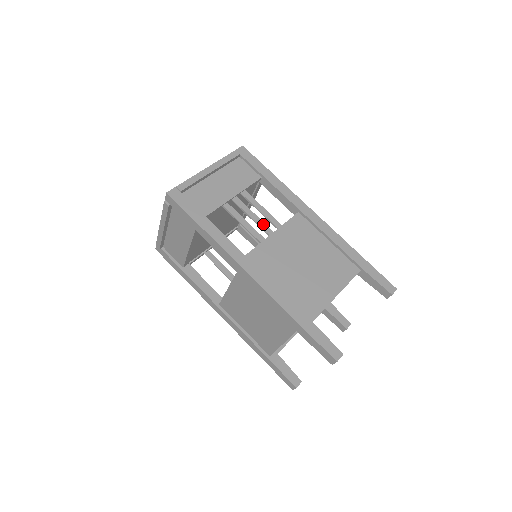
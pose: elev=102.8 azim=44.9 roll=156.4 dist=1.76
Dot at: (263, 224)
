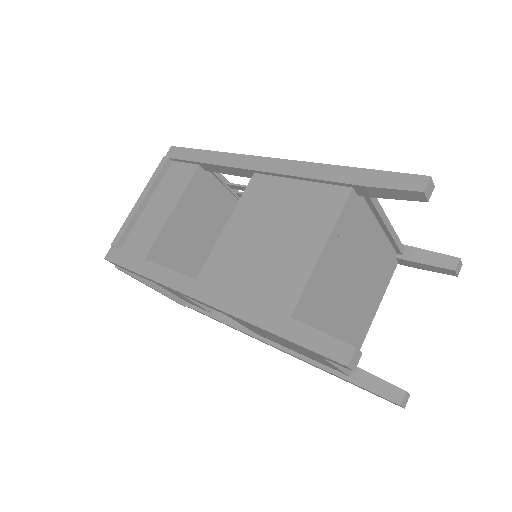
Dot at: occluded
